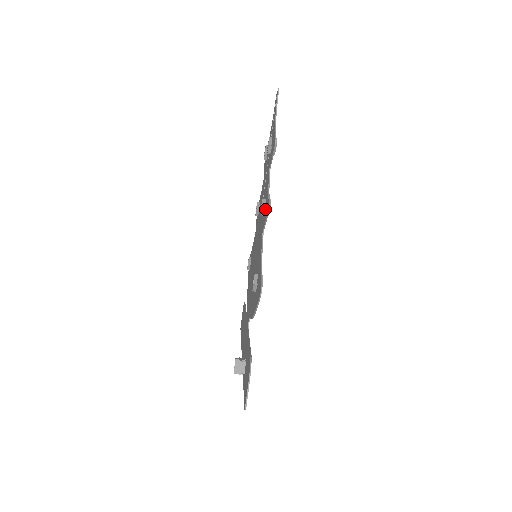
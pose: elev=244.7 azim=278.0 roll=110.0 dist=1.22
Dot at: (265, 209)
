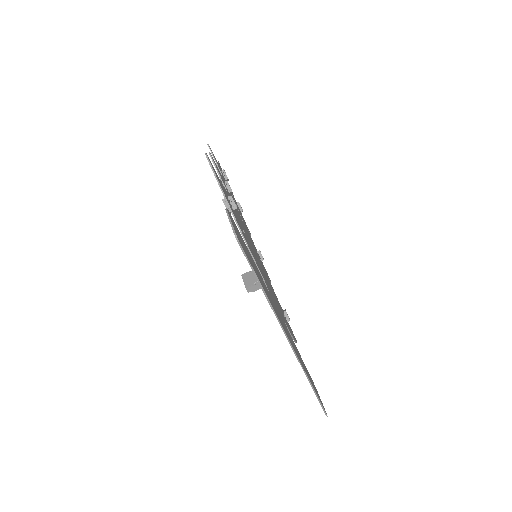
Dot at: occluded
